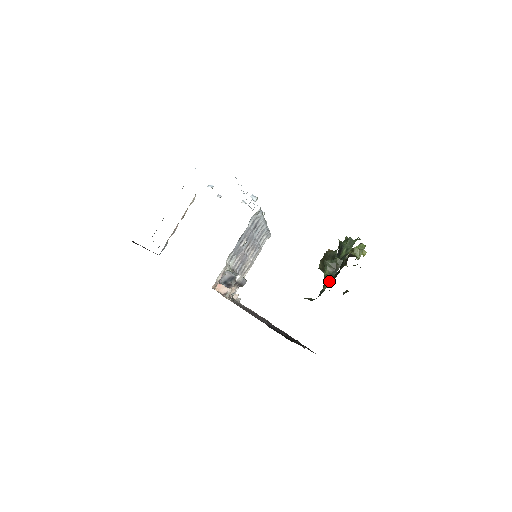
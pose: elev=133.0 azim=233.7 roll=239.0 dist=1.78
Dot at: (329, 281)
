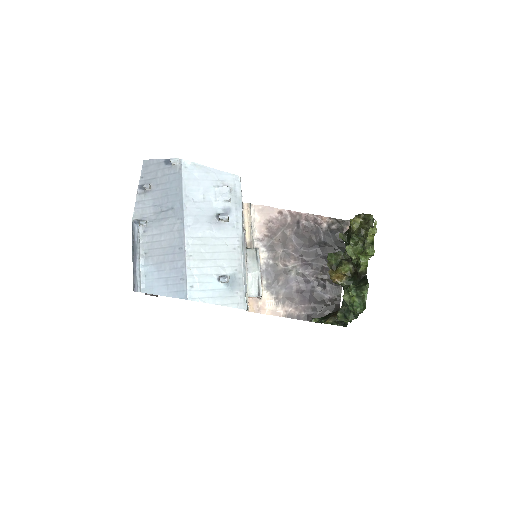
Dot at: occluded
